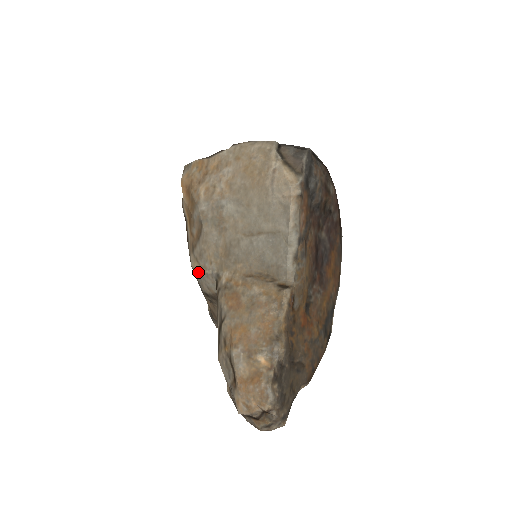
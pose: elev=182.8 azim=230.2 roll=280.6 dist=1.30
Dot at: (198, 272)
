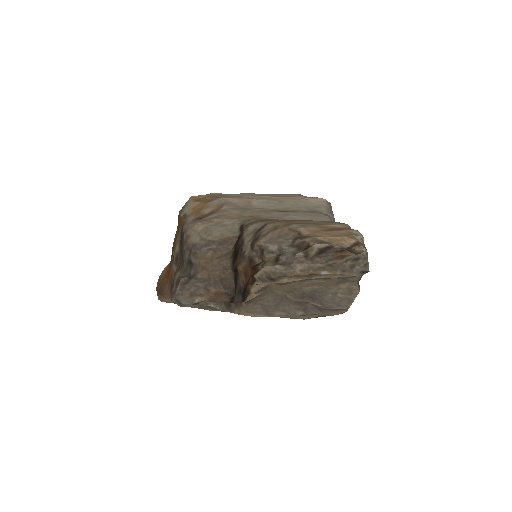
Dot at: (209, 225)
